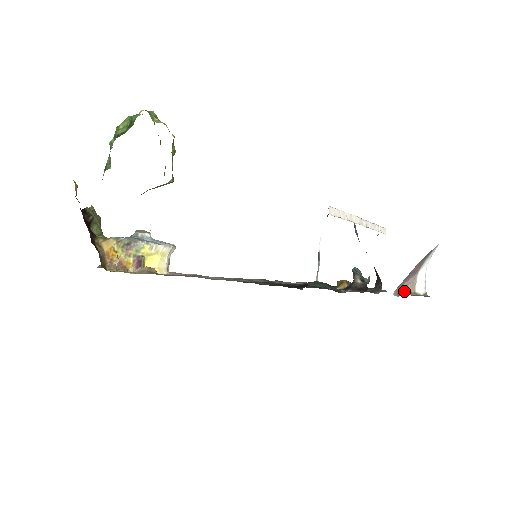
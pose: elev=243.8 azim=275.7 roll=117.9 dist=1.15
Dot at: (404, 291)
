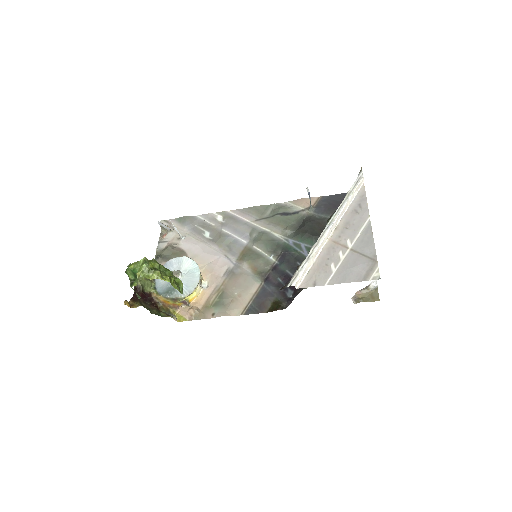
Dot at: (360, 291)
